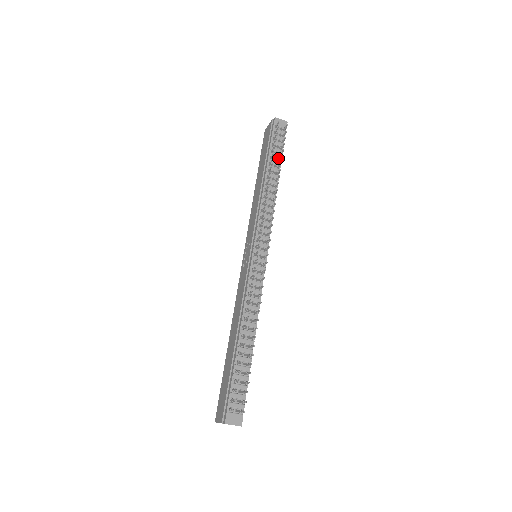
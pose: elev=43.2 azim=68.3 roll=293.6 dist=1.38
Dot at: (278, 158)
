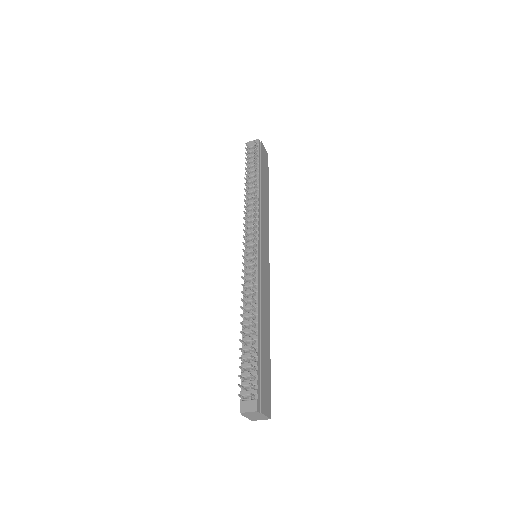
Dot at: (255, 169)
